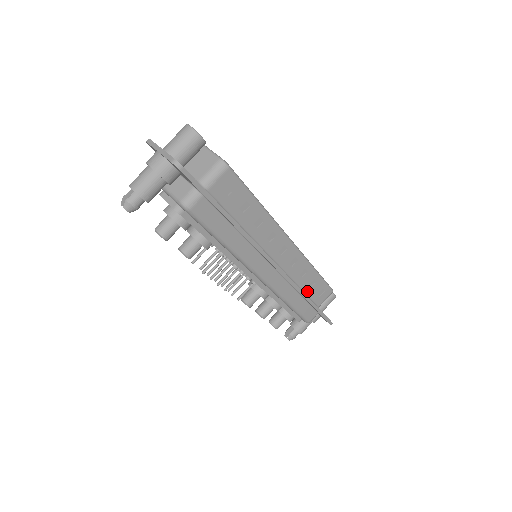
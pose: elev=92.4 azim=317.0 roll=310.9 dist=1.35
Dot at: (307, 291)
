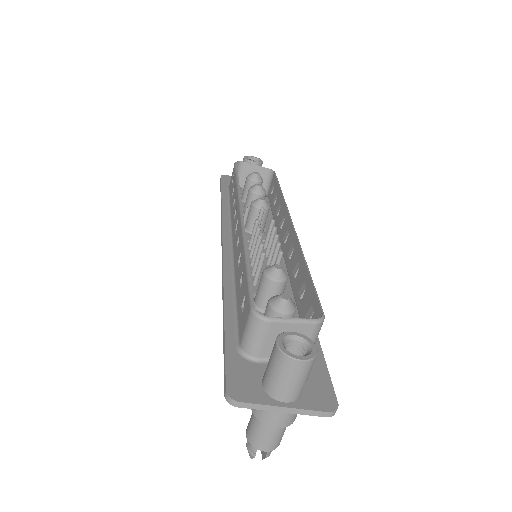
Dot at: occluded
